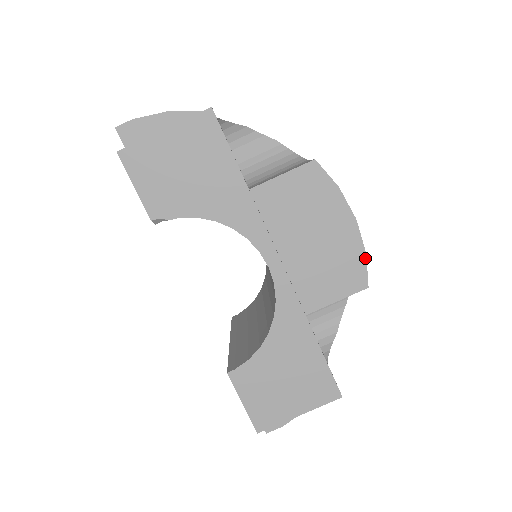
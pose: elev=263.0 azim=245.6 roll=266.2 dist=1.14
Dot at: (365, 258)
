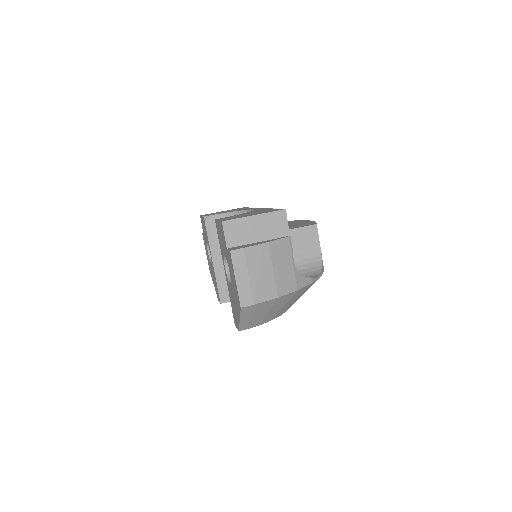
Dot at: (315, 222)
